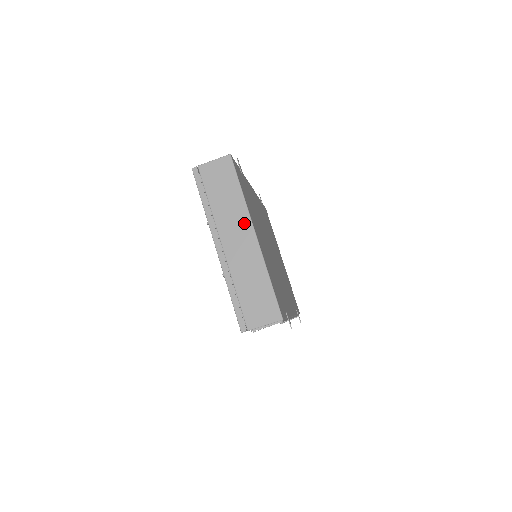
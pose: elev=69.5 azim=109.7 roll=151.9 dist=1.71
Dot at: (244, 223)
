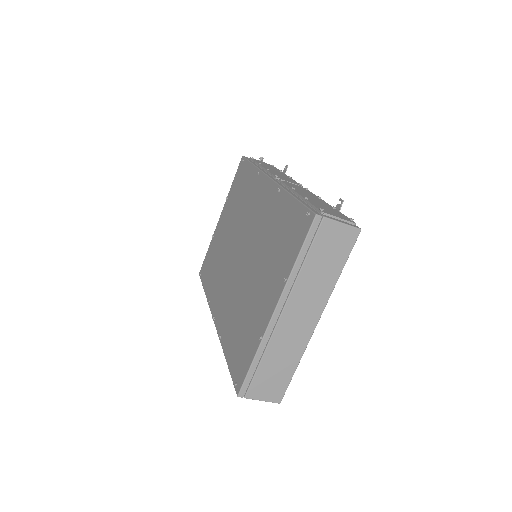
Dot at: (317, 306)
